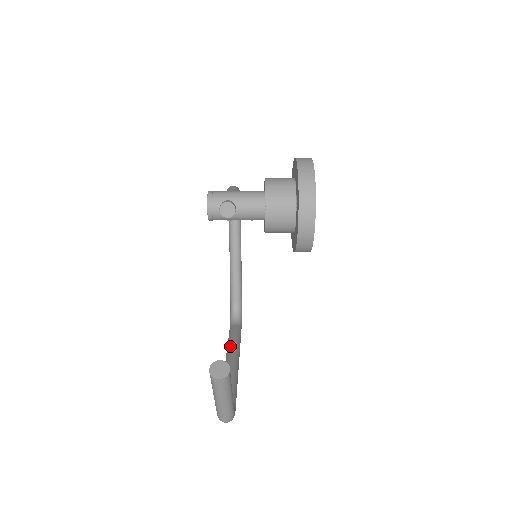
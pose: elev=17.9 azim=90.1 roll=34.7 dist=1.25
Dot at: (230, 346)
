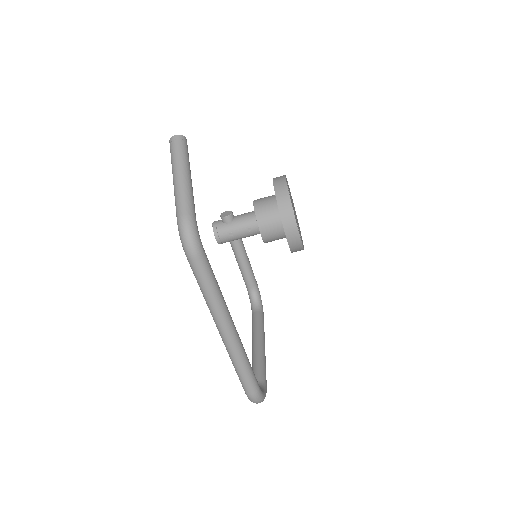
Dot at: occluded
